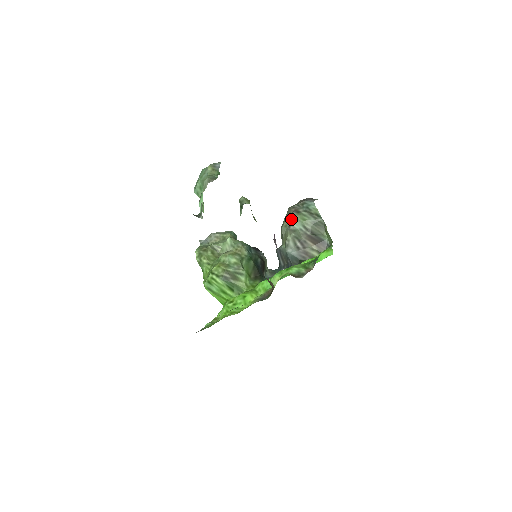
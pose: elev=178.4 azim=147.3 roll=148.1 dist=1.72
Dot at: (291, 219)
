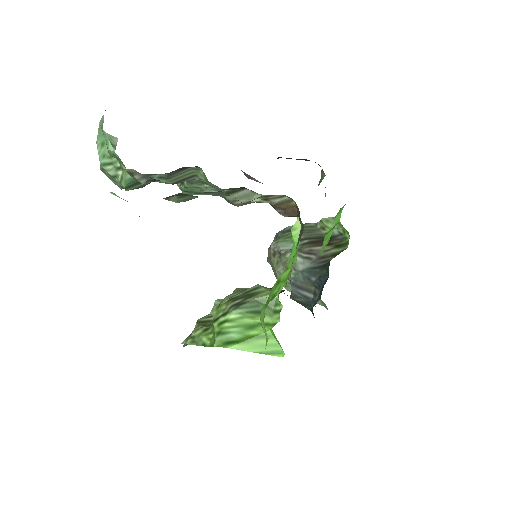
Dot at: (275, 248)
